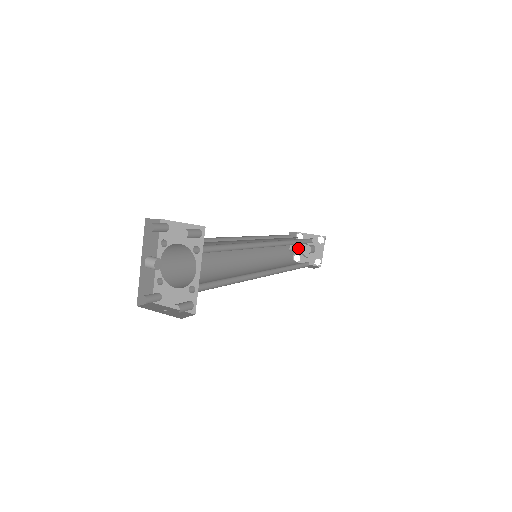
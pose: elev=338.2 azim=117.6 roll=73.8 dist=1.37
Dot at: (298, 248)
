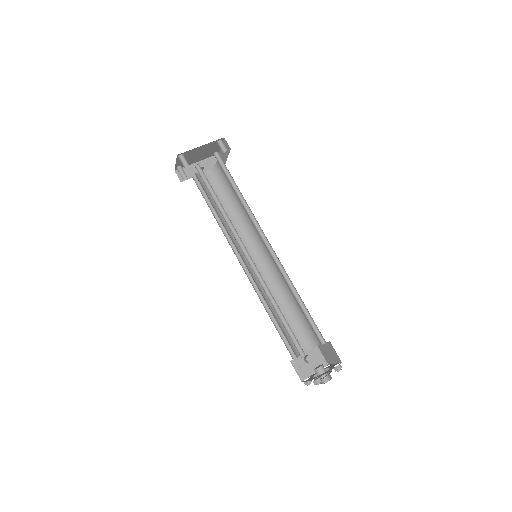
Dot at: occluded
